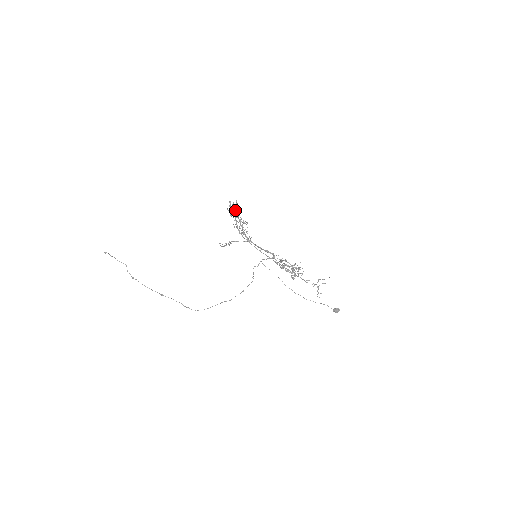
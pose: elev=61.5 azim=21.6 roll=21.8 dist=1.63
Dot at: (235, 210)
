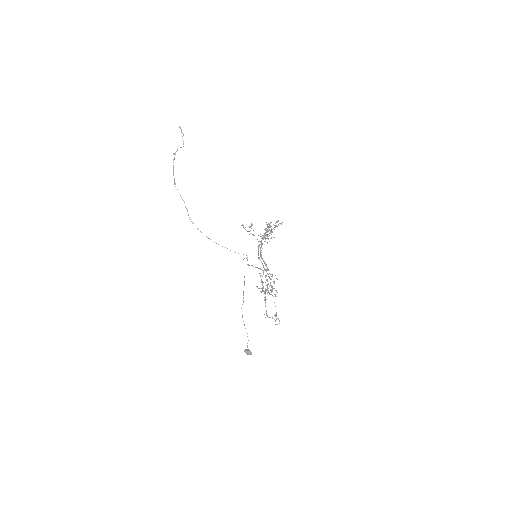
Dot at: occluded
